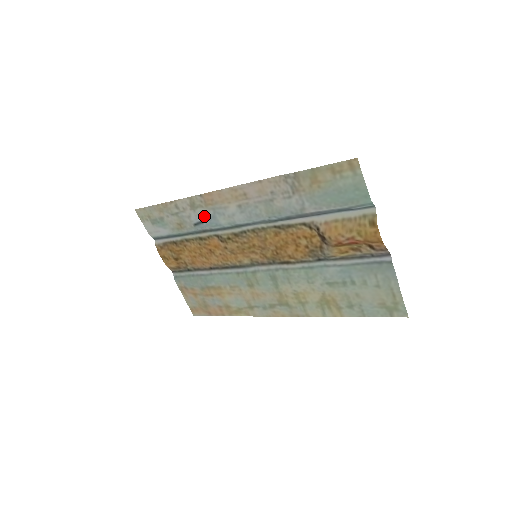
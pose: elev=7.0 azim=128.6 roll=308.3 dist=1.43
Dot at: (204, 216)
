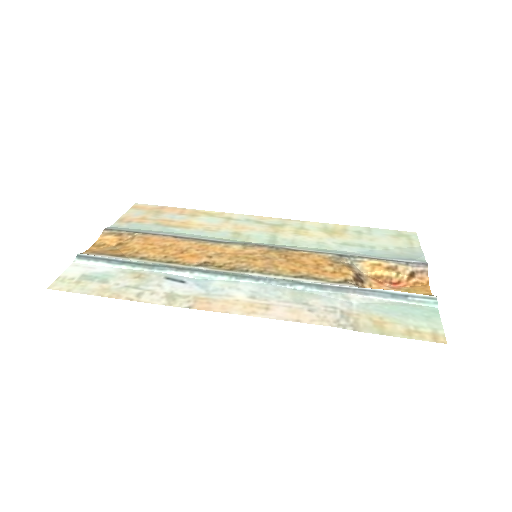
Dot at: (187, 287)
